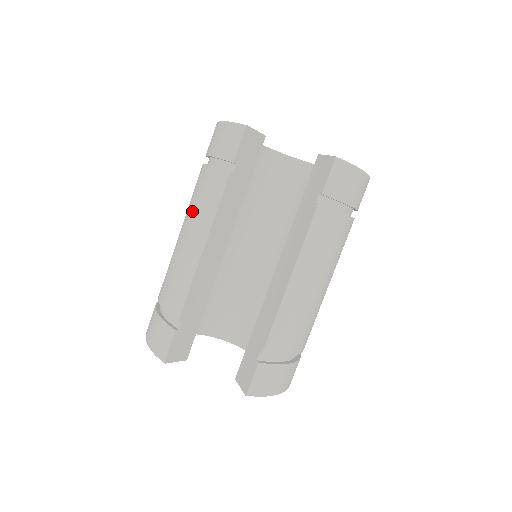
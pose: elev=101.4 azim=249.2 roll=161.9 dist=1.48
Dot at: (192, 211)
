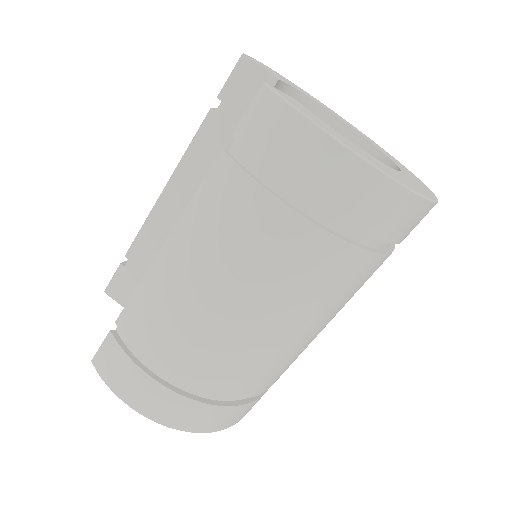
Dot at: occluded
